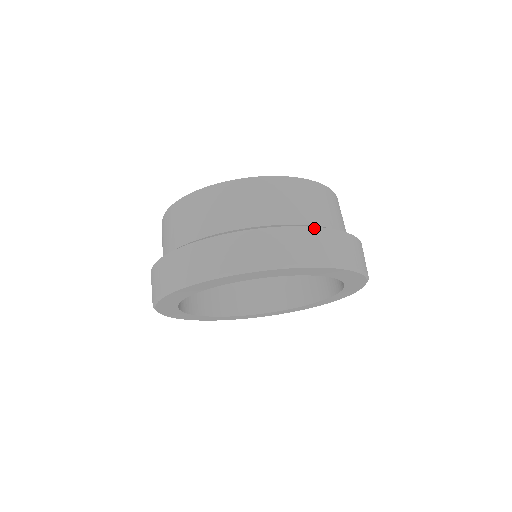
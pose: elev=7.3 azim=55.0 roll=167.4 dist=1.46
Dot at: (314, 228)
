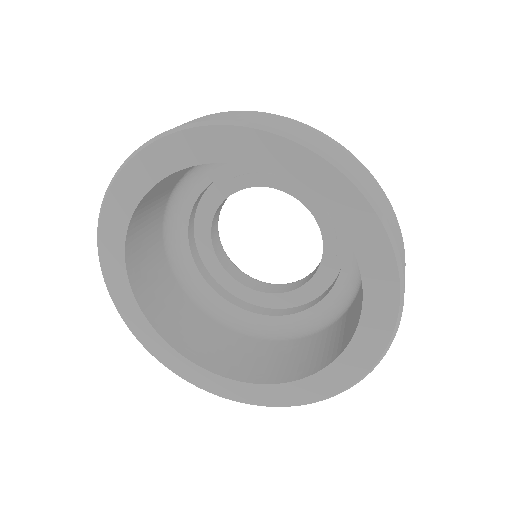
Dot at: occluded
